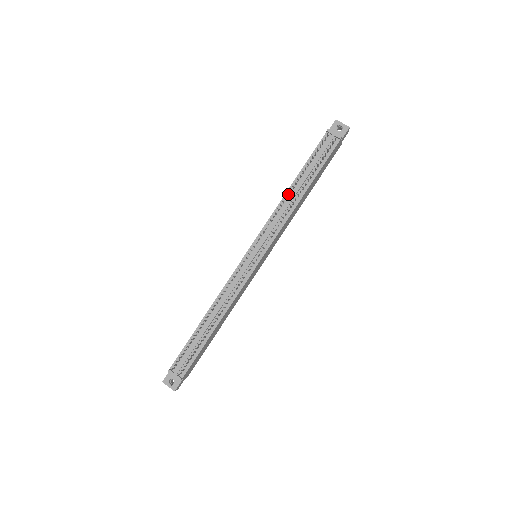
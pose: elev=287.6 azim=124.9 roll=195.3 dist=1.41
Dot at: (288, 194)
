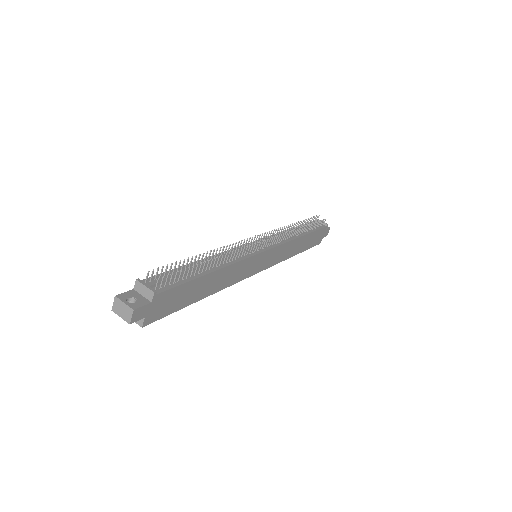
Dot at: (291, 227)
